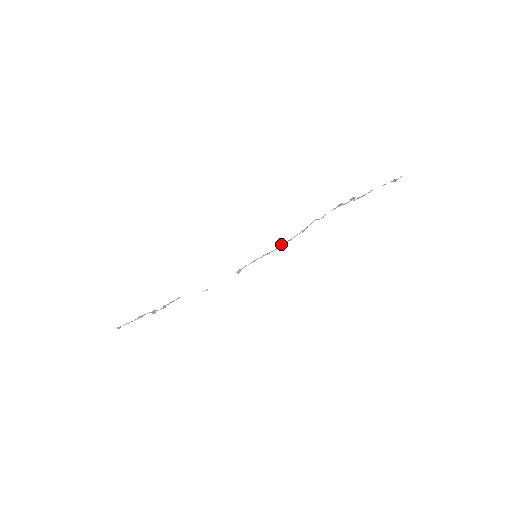
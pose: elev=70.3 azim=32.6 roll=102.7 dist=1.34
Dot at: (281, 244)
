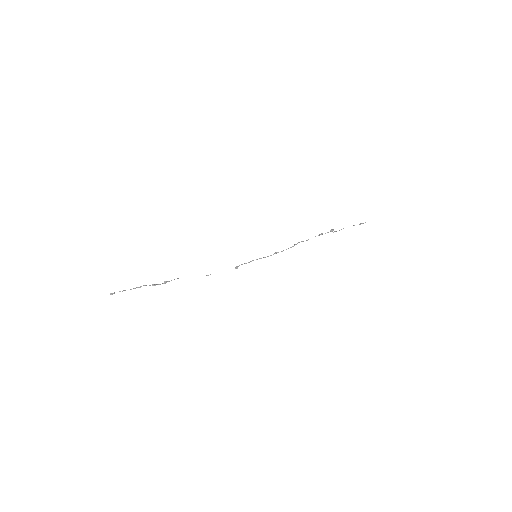
Dot at: (274, 253)
